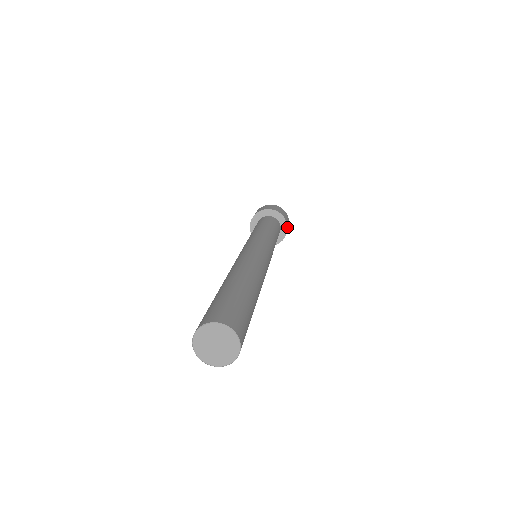
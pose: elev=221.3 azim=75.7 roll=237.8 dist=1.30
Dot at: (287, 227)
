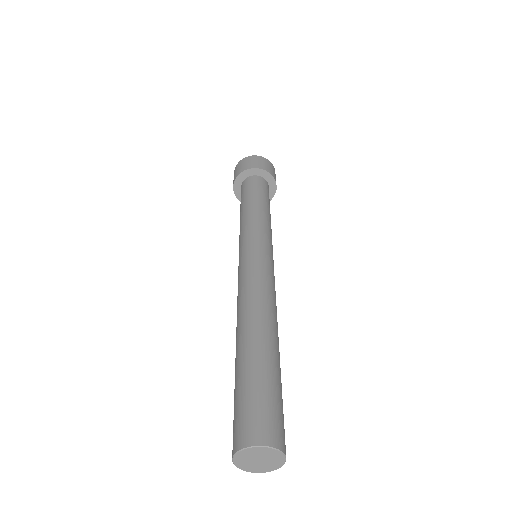
Dot at: (275, 192)
